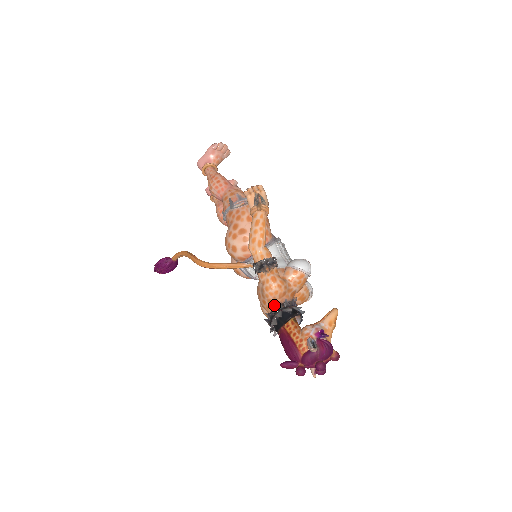
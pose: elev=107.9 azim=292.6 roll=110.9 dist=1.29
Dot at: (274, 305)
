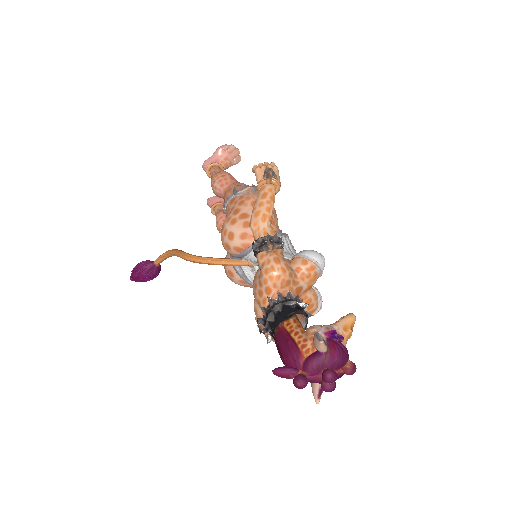
Dot at: (273, 296)
